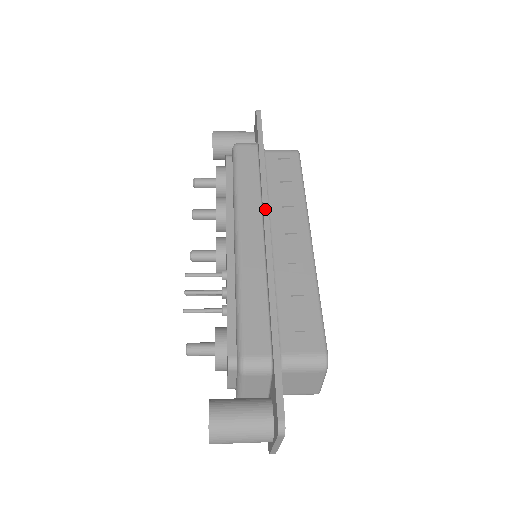
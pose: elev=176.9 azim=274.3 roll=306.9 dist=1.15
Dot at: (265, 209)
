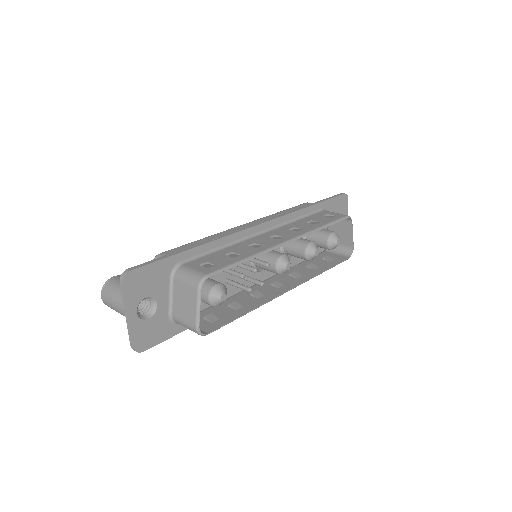
Dot at: (274, 217)
